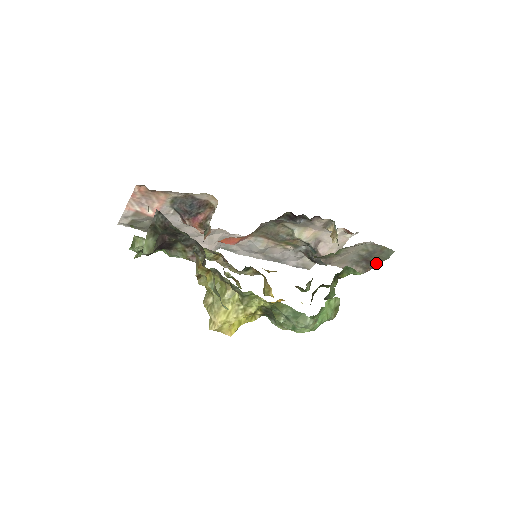
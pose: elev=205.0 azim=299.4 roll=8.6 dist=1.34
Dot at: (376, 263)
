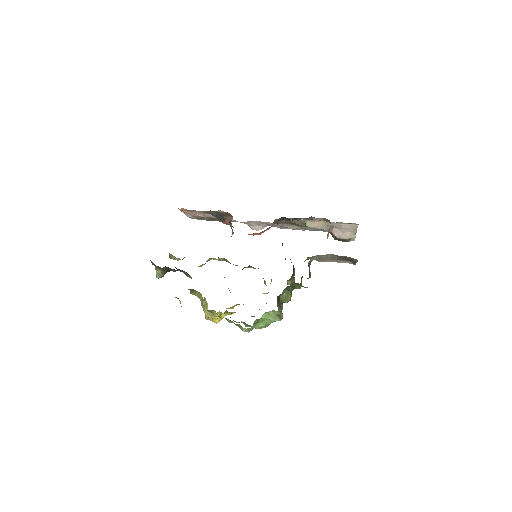
Dot at: (354, 263)
